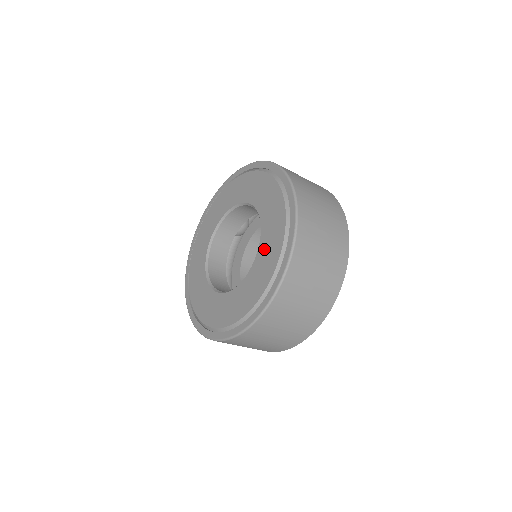
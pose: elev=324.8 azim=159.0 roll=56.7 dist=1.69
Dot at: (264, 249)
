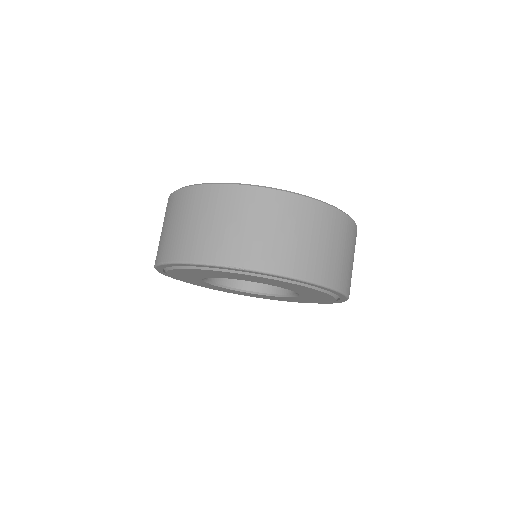
Dot at: occluded
